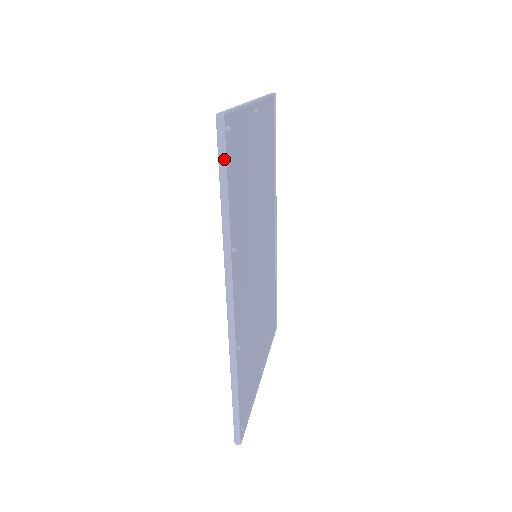
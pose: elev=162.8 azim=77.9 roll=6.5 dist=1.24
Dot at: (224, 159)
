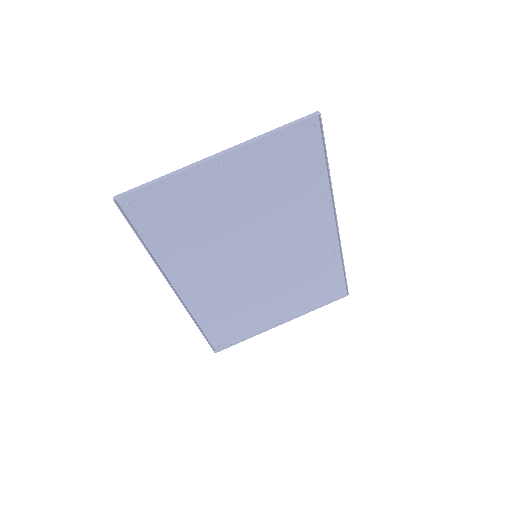
Dot at: (128, 222)
